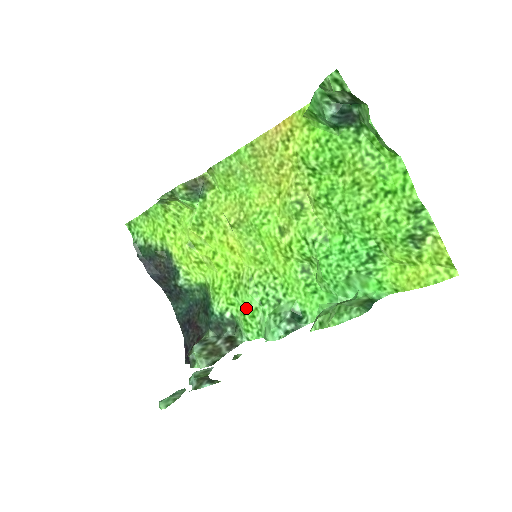
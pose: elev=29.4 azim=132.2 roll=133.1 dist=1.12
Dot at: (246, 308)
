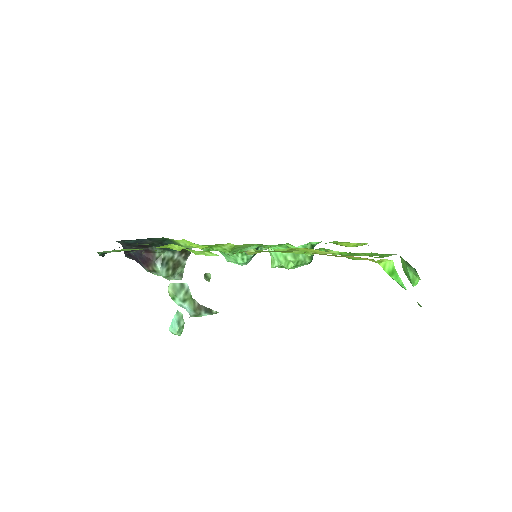
Dot at: occluded
